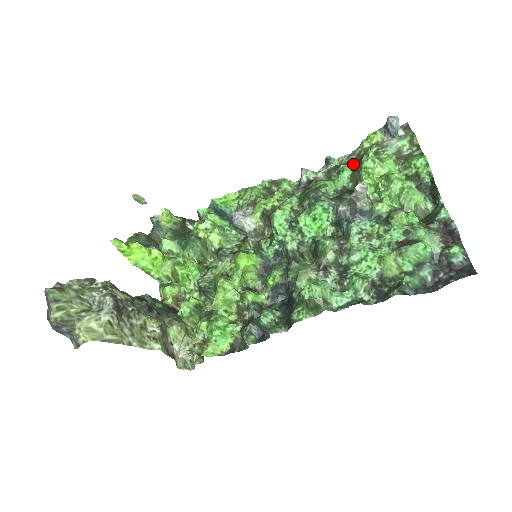
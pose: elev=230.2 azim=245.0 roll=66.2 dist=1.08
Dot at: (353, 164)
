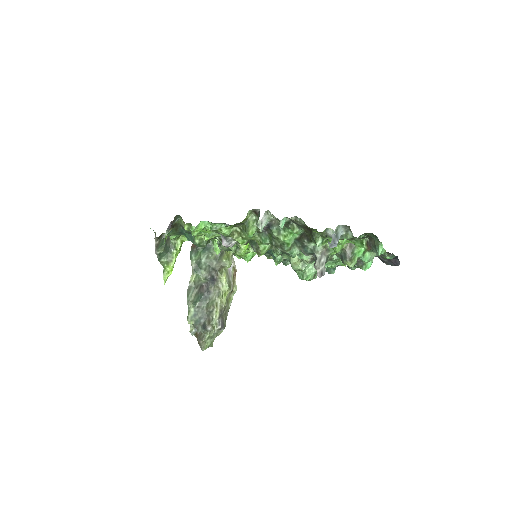
Dot at: (303, 228)
